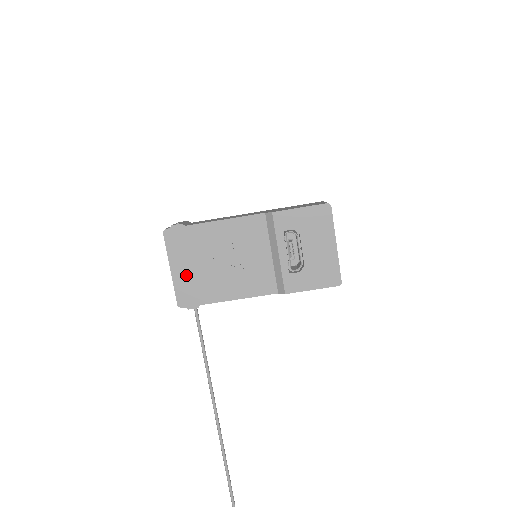
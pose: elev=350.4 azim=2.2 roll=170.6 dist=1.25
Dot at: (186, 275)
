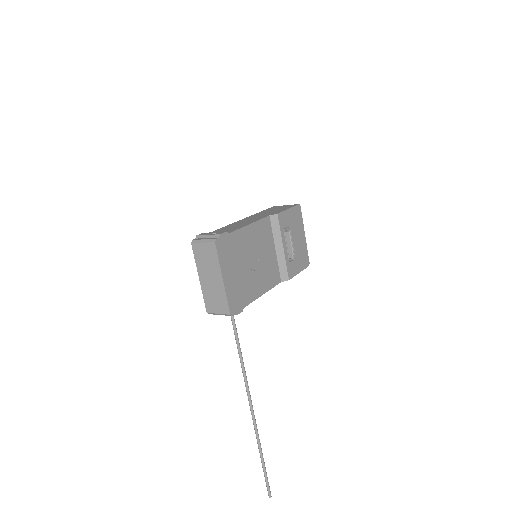
Dot at: (233, 282)
